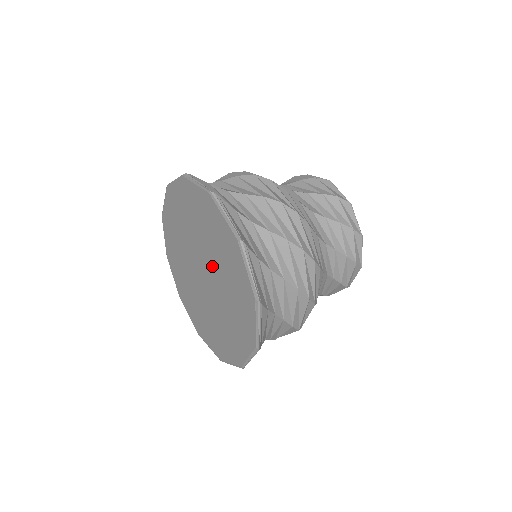
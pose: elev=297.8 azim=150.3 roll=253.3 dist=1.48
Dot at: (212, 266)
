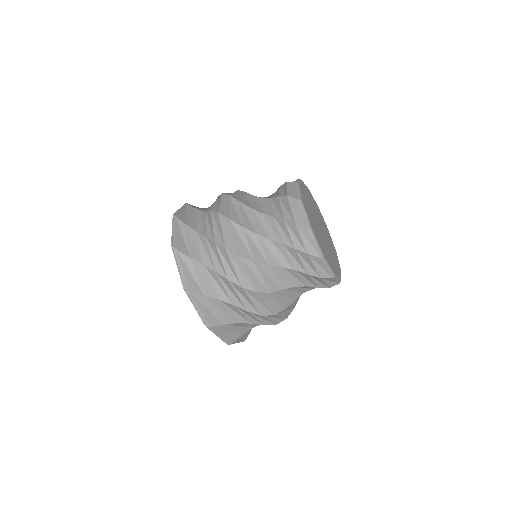
Dot at: occluded
